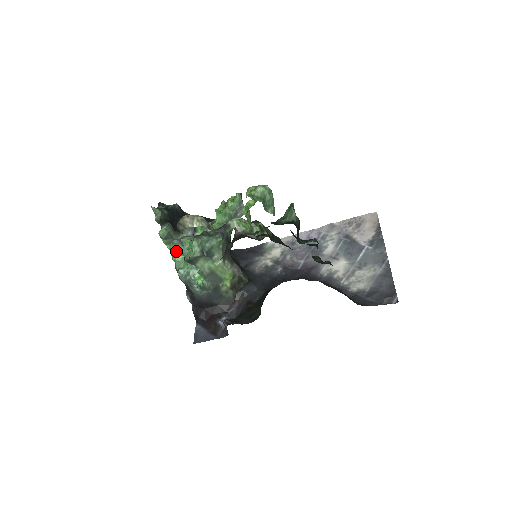
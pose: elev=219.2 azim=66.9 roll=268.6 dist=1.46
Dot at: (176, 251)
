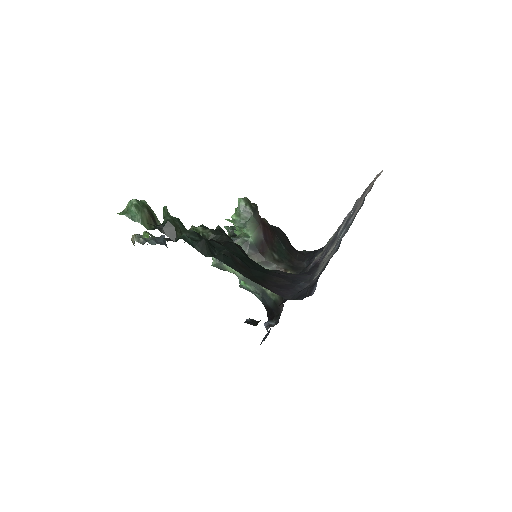
Dot at: occluded
